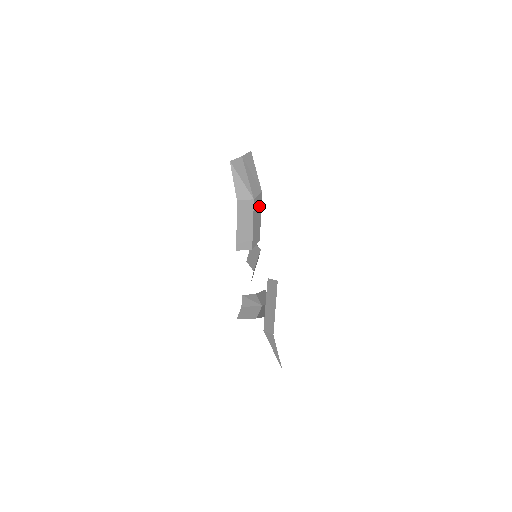
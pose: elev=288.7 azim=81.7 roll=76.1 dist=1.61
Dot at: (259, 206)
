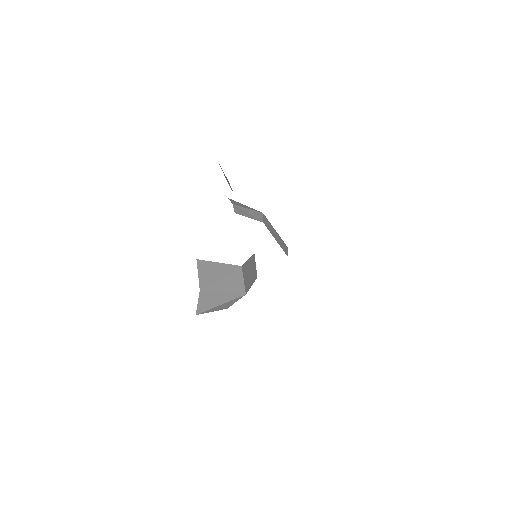
Dot at: (245, 269)
